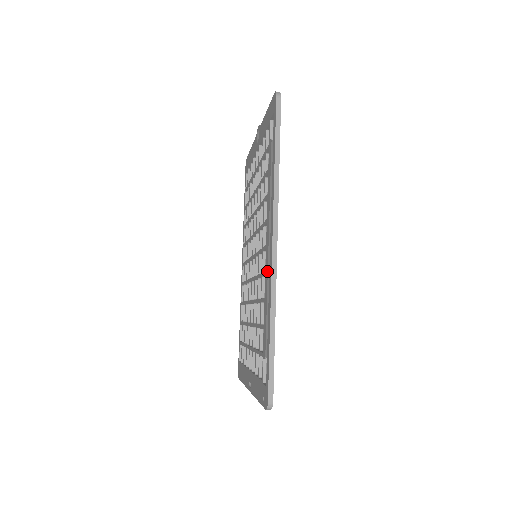
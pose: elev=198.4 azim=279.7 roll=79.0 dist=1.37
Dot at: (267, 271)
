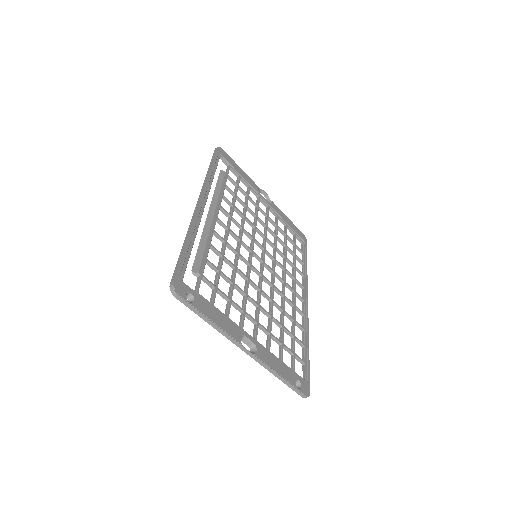
Dot at: (205, 226)
